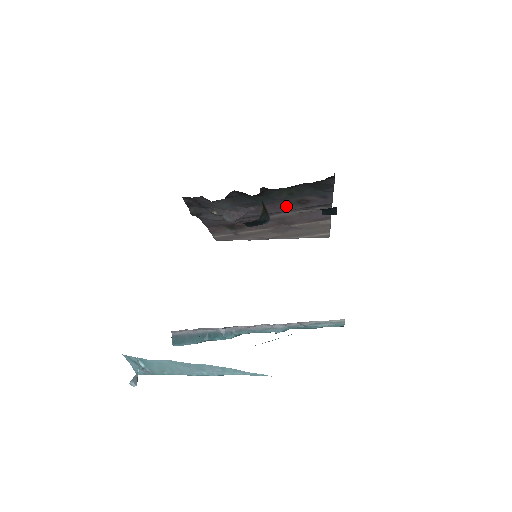
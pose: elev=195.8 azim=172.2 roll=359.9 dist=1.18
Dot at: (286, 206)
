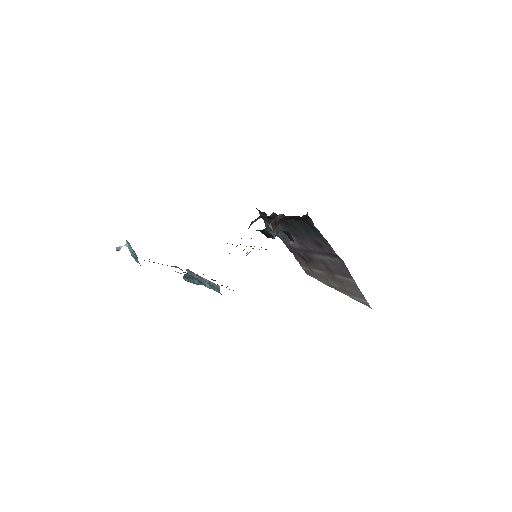
Dot at: (313, 245)
